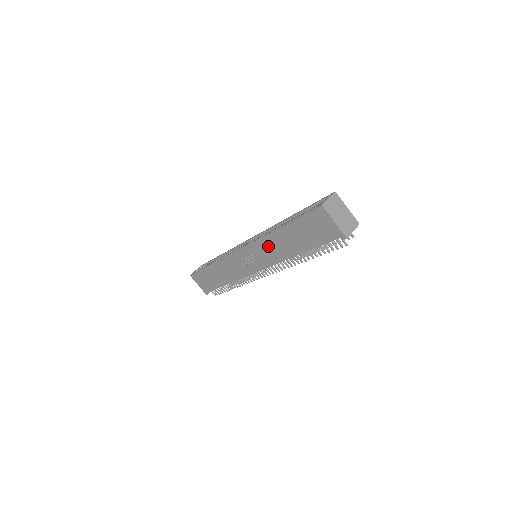
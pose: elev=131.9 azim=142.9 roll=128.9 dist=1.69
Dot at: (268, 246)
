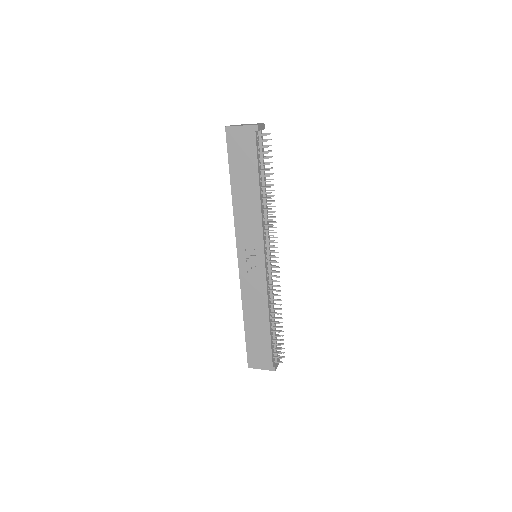
Dot at: (243, 219)
